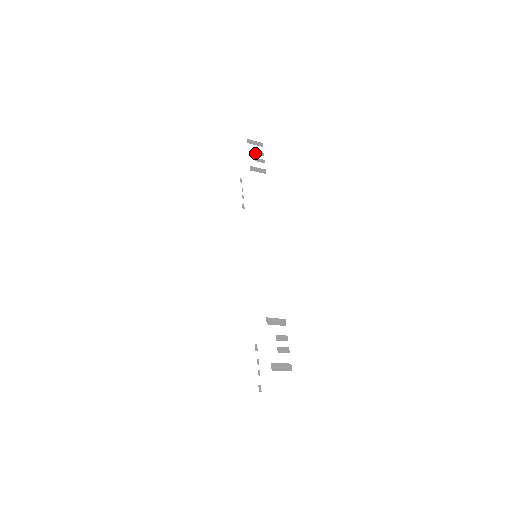
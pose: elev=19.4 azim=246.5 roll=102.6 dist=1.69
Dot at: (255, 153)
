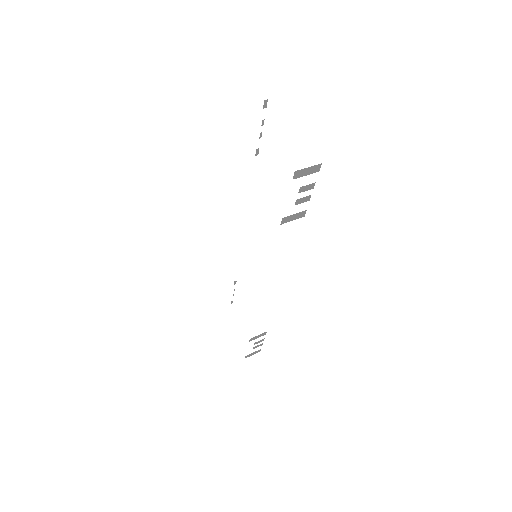
Dot at: (299, 191)
